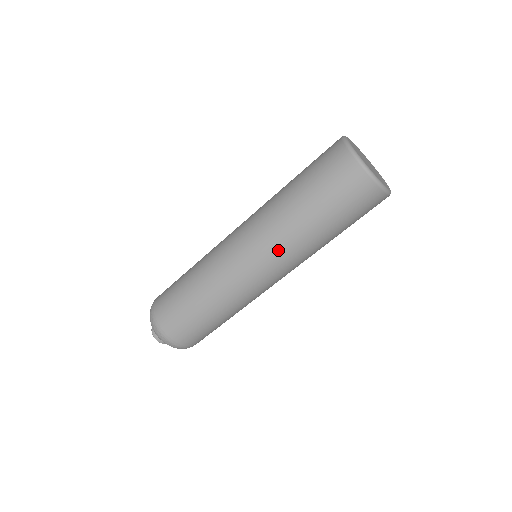
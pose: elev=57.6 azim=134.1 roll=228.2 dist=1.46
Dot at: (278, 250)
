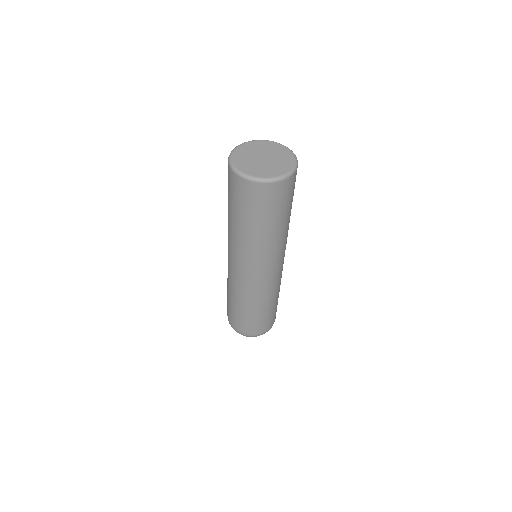
Dot at: (263, 258)
